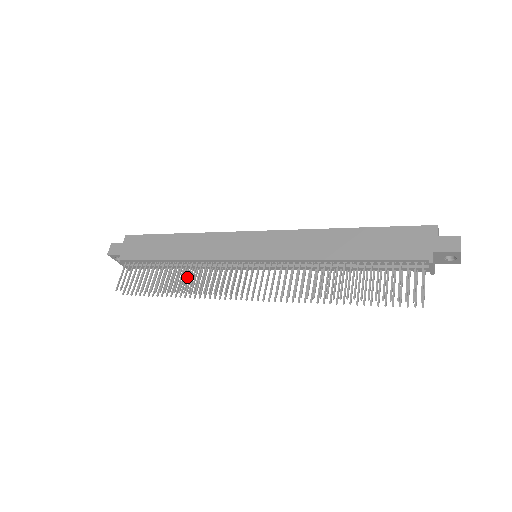
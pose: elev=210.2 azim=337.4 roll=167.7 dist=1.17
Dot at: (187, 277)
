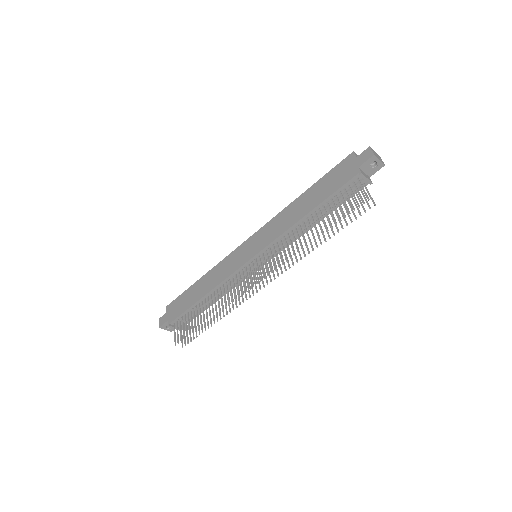
Dot at: occluded
